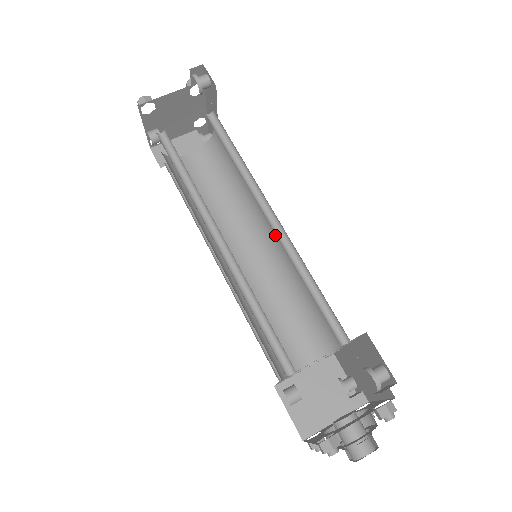
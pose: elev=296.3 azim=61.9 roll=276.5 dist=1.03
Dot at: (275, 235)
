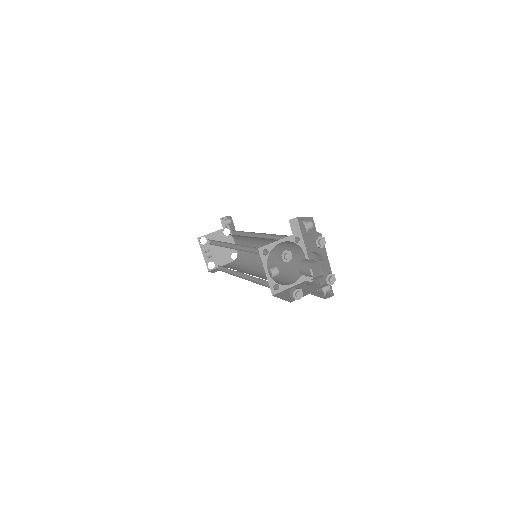
Dot at: occluded
